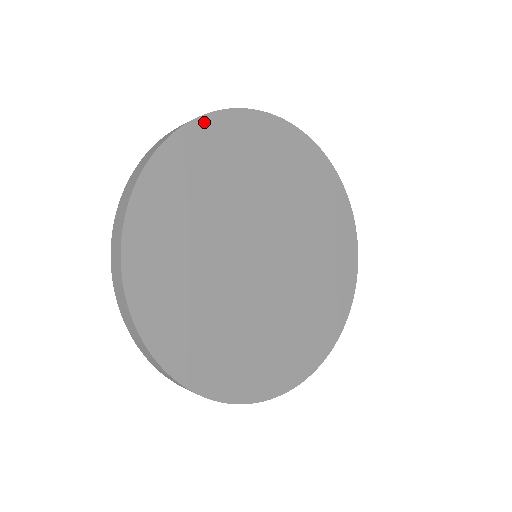
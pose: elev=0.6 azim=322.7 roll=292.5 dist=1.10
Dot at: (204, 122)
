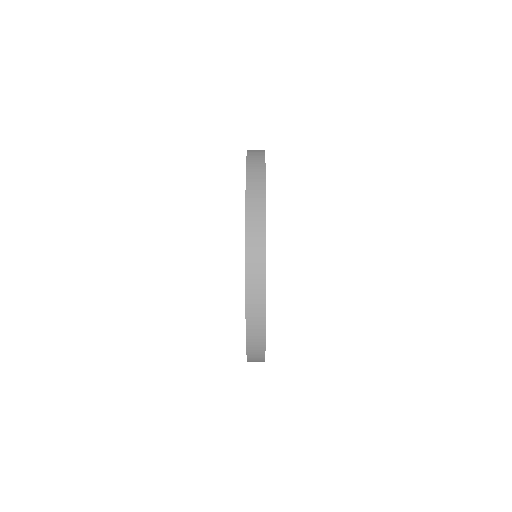
Dot at: occluded
